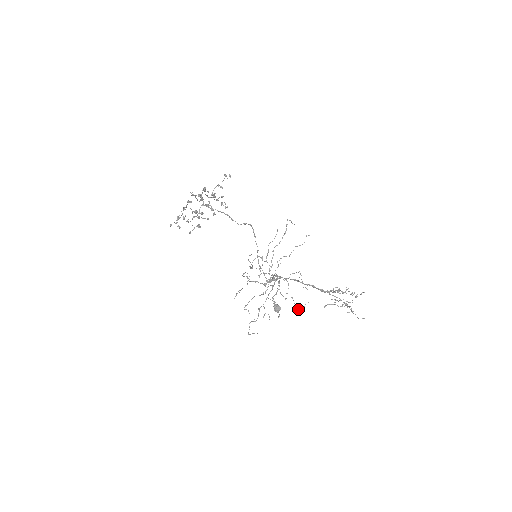
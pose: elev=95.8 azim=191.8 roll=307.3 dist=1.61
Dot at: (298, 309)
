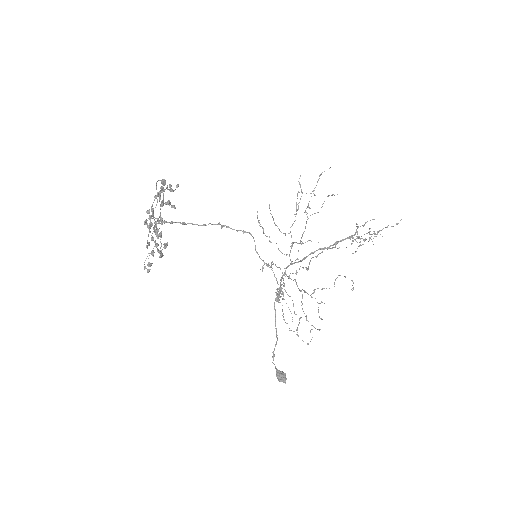
Dot at: occluded
